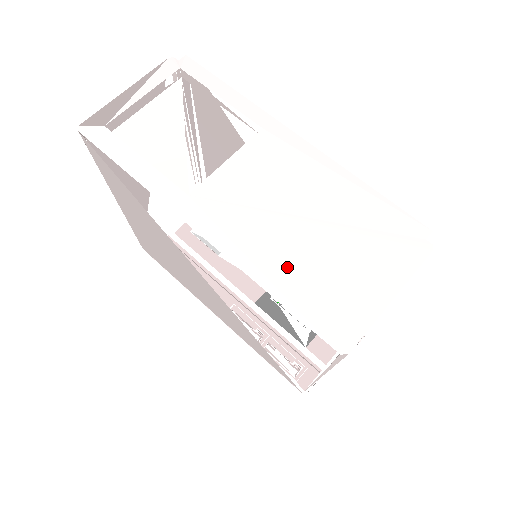
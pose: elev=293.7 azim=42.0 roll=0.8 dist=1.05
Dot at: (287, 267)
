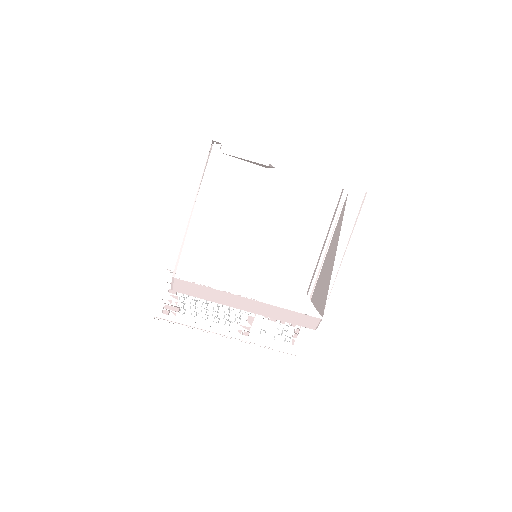
Dot at: occluded
